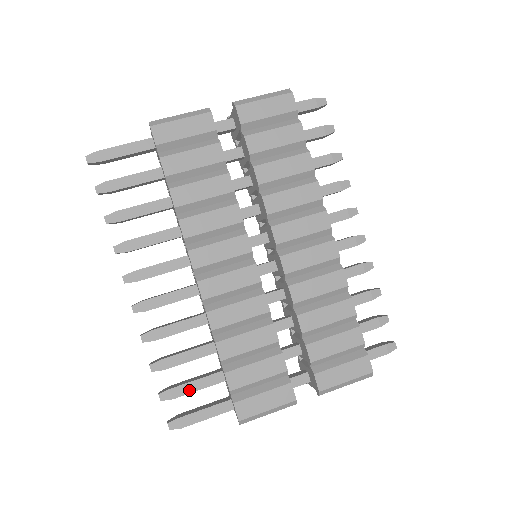
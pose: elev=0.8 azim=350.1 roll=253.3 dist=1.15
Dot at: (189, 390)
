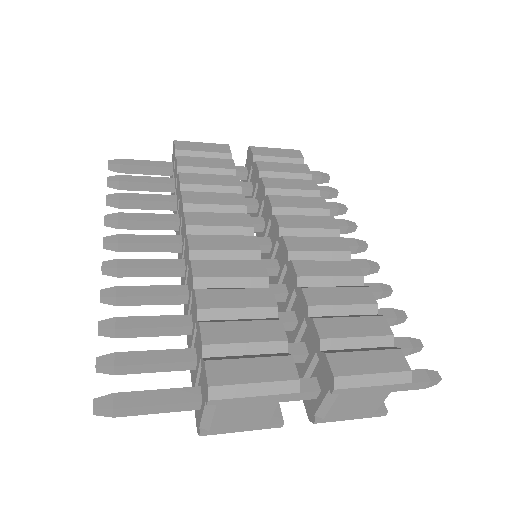
Dot at: (142, 360)
